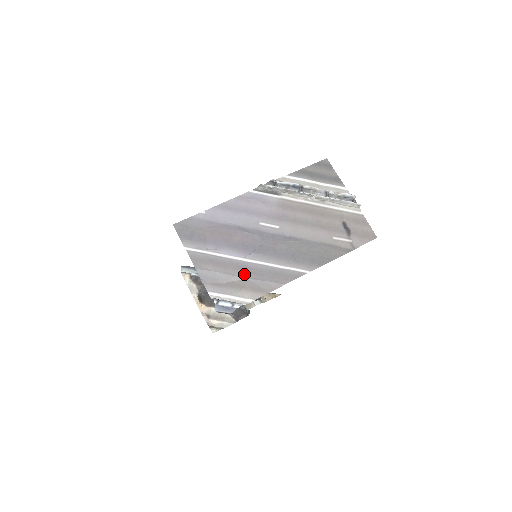
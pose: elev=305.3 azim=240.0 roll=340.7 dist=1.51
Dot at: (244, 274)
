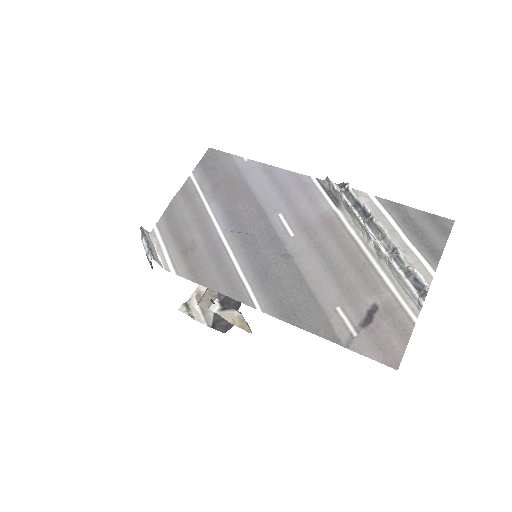
Dot at: (201, 242)
